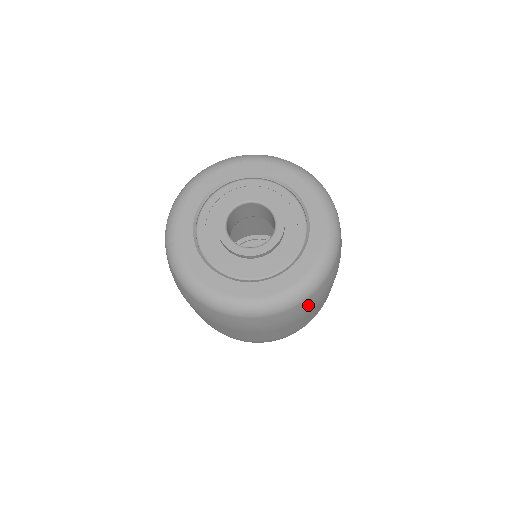
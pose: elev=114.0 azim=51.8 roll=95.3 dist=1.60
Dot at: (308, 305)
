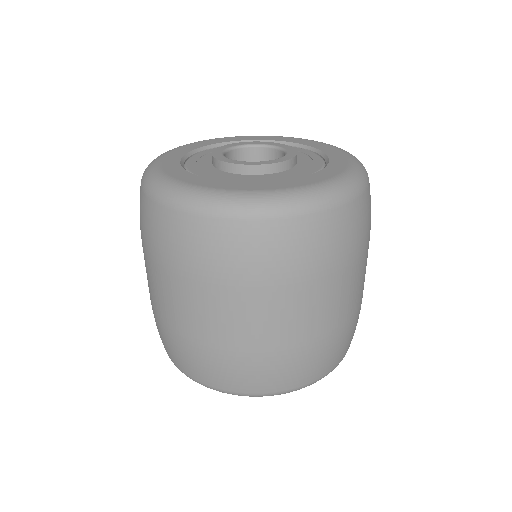
Dot at: (370, 206)
